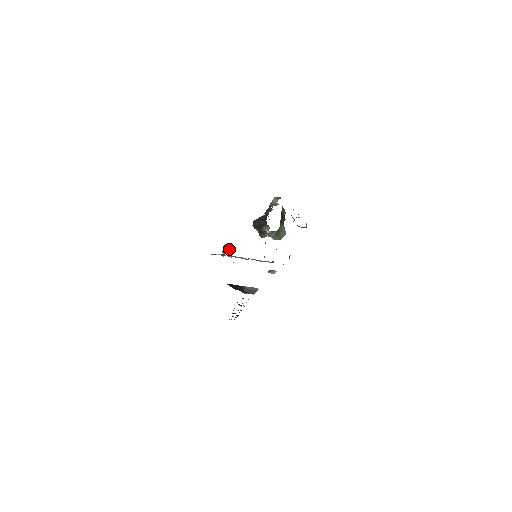
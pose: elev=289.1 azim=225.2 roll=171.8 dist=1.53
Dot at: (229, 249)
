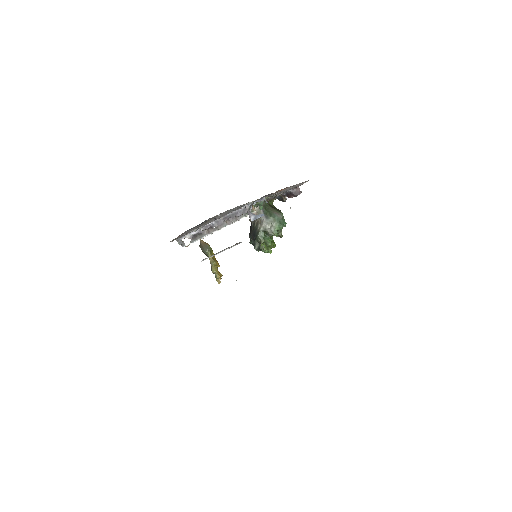
Dot at: (208, 246)
